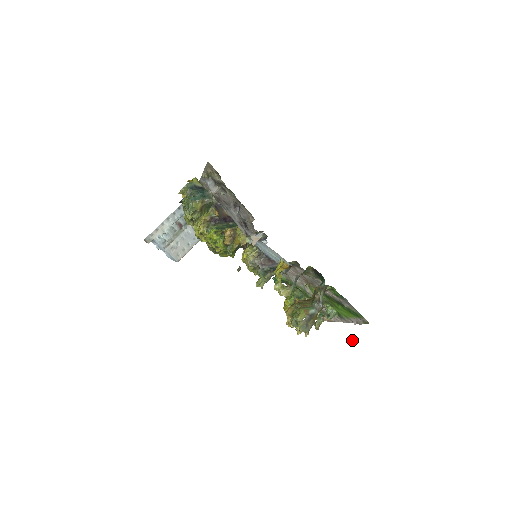
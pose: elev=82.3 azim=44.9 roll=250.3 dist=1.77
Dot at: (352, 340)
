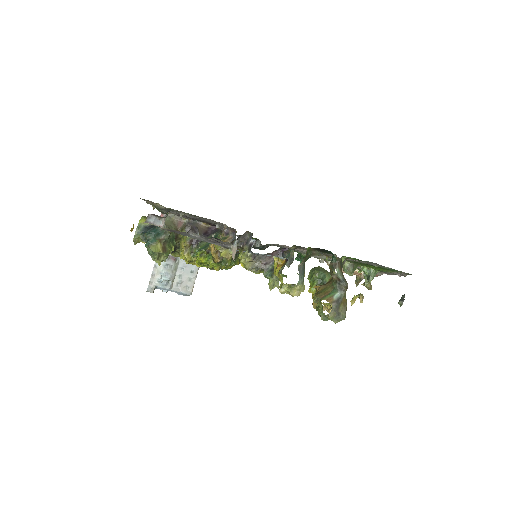
Dot at: (401, 302)
